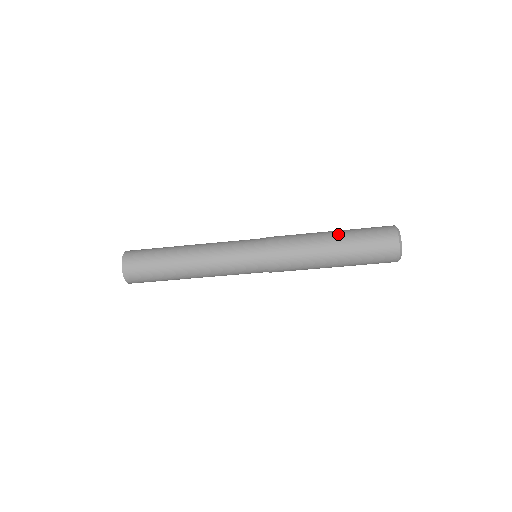
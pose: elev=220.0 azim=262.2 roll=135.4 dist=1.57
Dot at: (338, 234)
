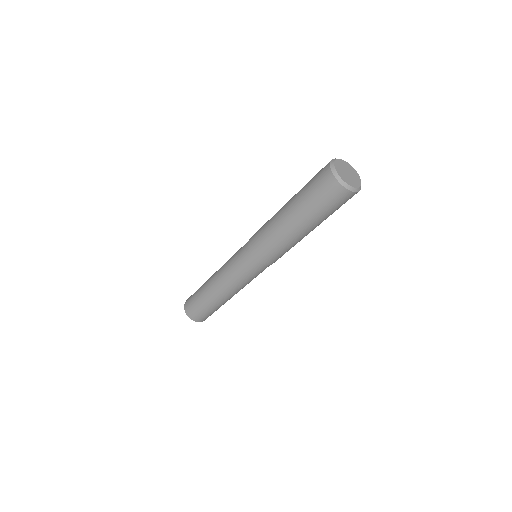
Dot at: (291, 198)
